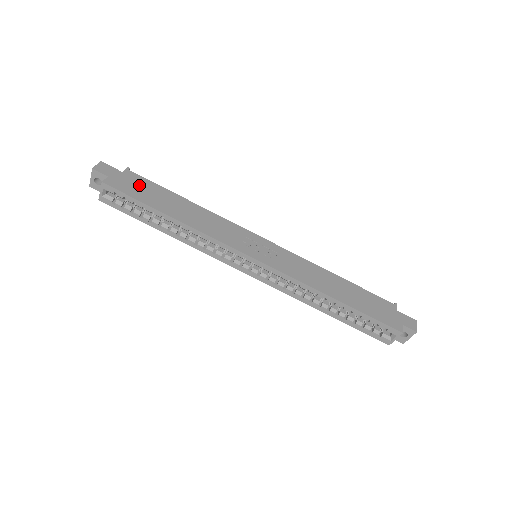
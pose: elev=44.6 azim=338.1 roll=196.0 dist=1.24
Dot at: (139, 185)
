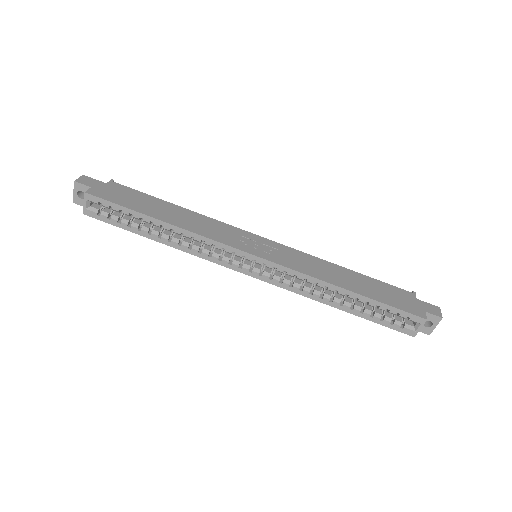
Dot at: (125, 194)
